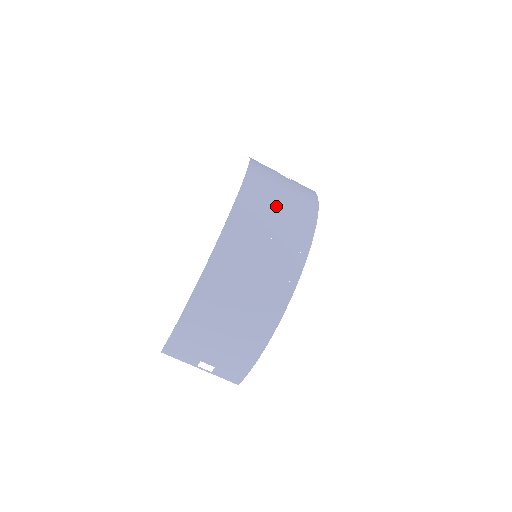
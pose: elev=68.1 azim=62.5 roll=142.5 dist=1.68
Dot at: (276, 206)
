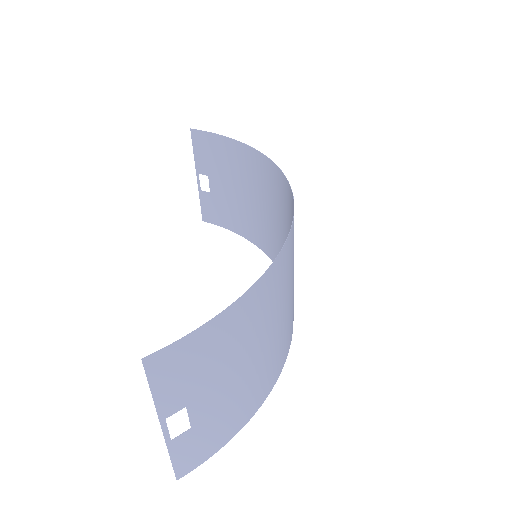
Dot at: (271, 209)
